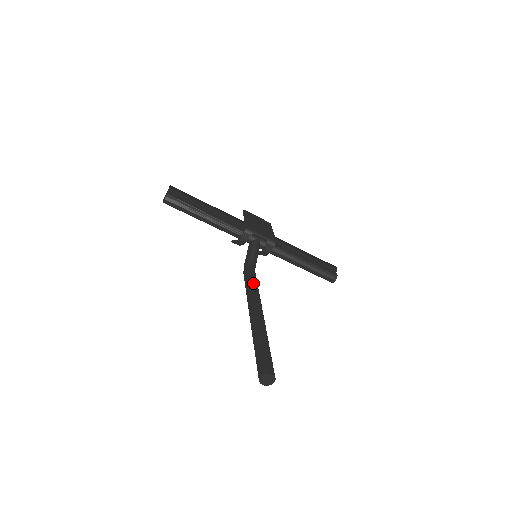
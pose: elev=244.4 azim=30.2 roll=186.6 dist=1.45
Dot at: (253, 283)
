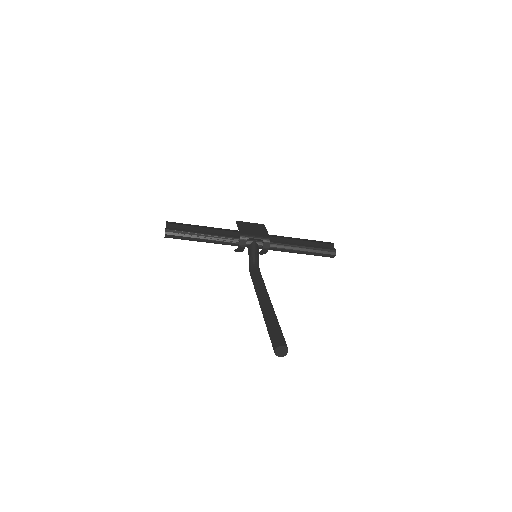
Dot at: (258, 279)
